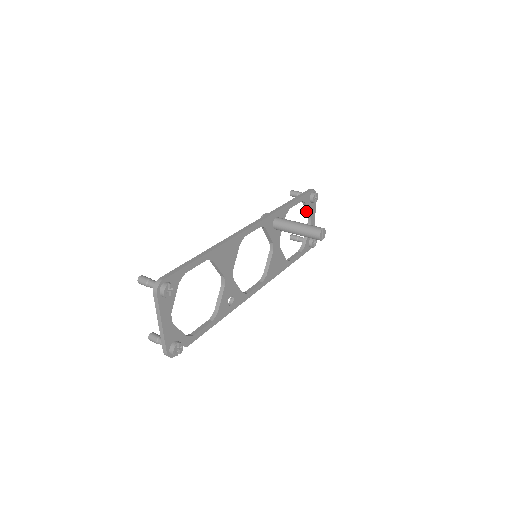
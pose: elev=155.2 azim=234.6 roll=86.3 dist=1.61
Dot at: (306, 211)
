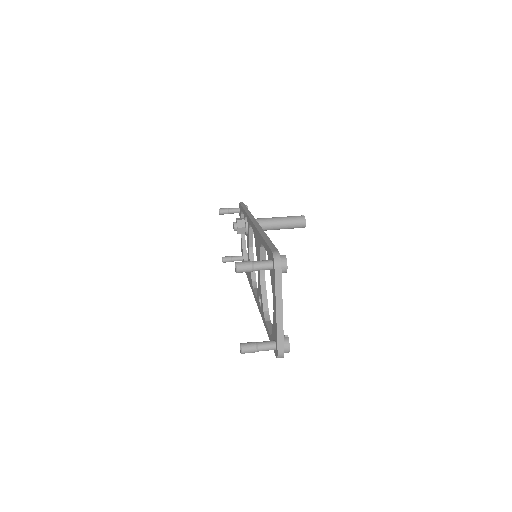
Dot at: occluded
